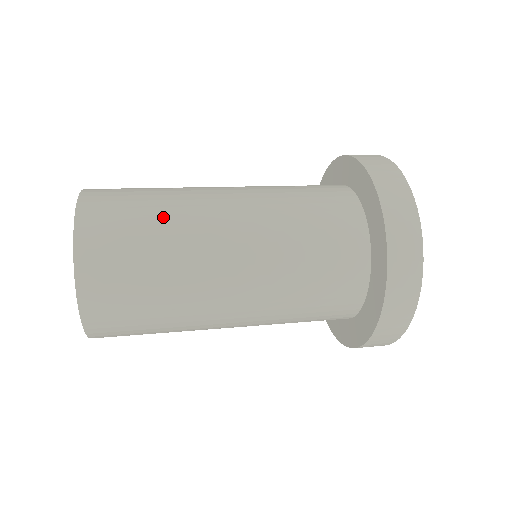
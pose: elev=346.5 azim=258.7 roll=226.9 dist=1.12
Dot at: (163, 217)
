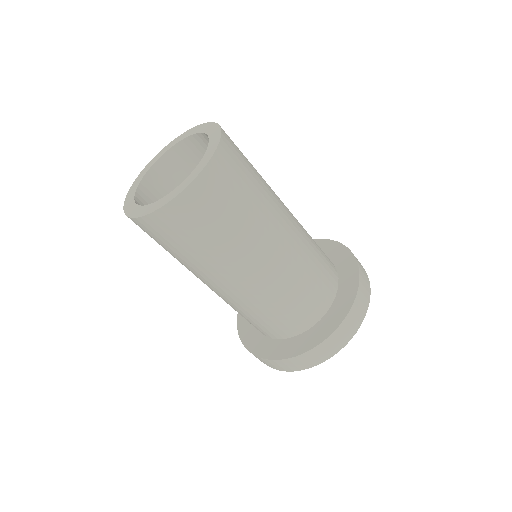
Dot at: occluded
